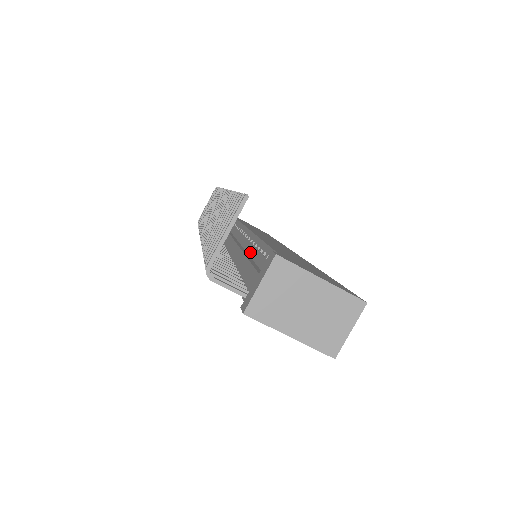
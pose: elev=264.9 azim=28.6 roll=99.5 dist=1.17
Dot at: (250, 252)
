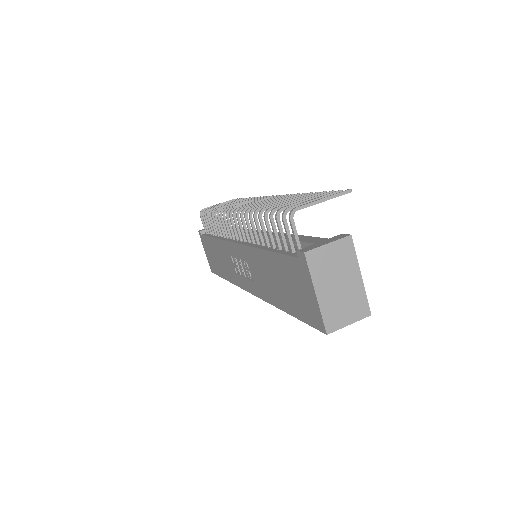
Dot at: occluded
